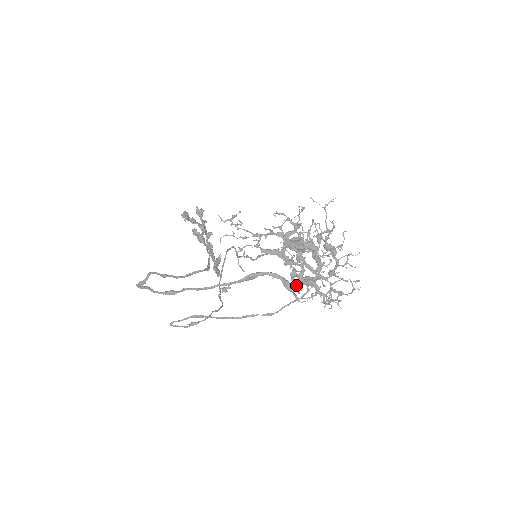
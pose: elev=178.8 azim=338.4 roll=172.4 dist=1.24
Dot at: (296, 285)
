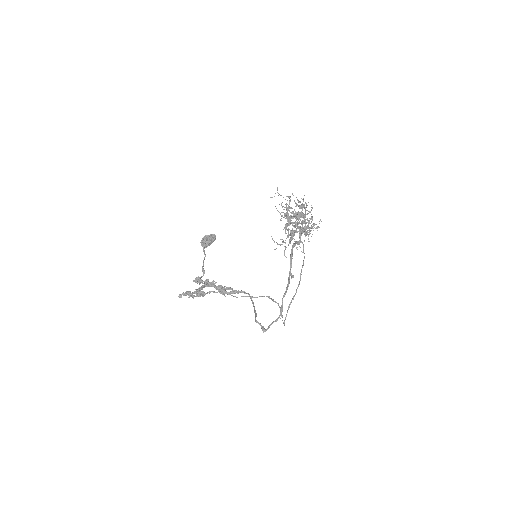
Dot at: occluded
